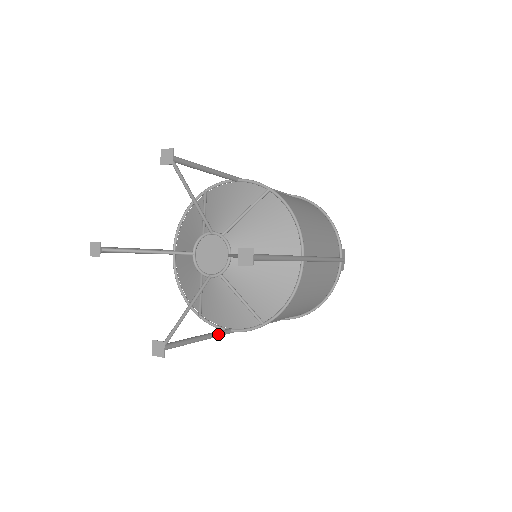
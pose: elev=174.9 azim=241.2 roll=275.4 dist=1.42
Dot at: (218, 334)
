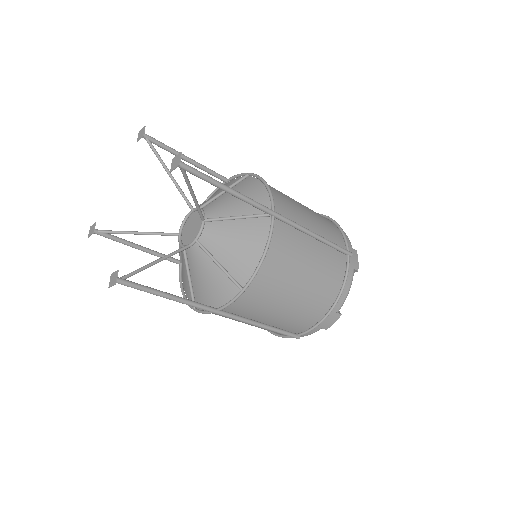
Dot at: (197, 304)
